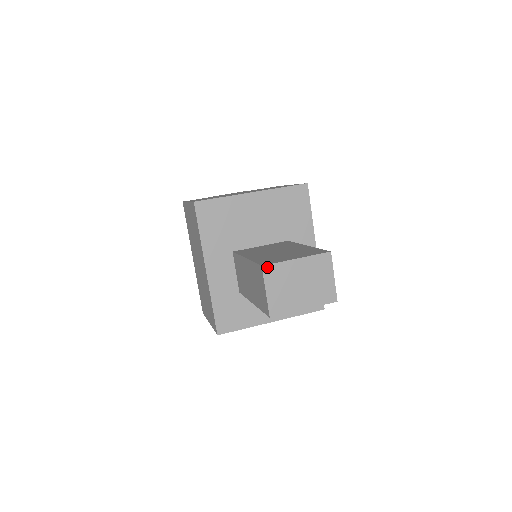
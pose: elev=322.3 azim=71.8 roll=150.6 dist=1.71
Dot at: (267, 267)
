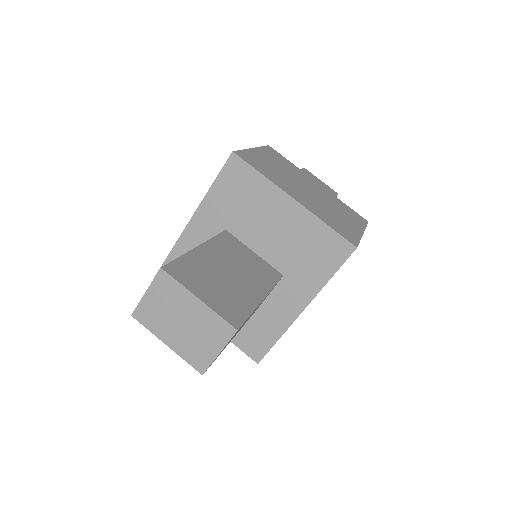
Dot at: (165, 274)
